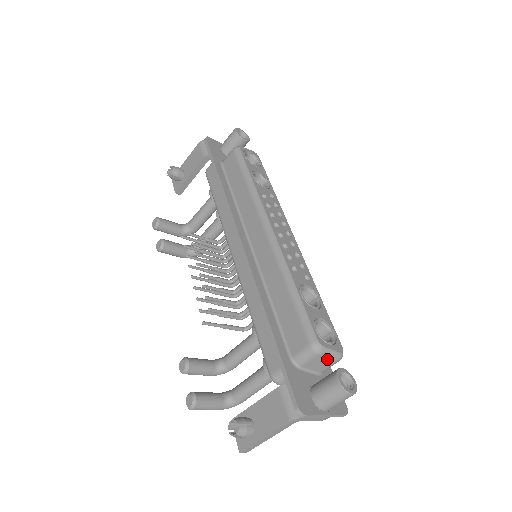
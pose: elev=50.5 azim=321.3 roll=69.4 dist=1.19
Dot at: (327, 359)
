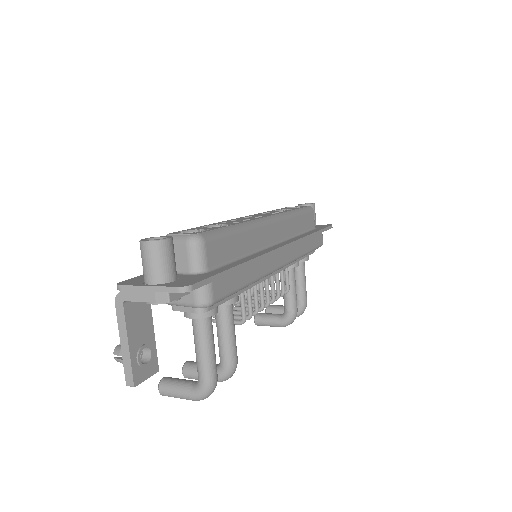
Dot at: (177, 246)
